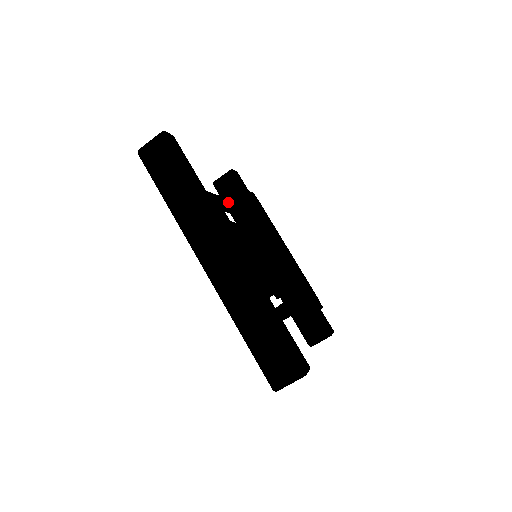
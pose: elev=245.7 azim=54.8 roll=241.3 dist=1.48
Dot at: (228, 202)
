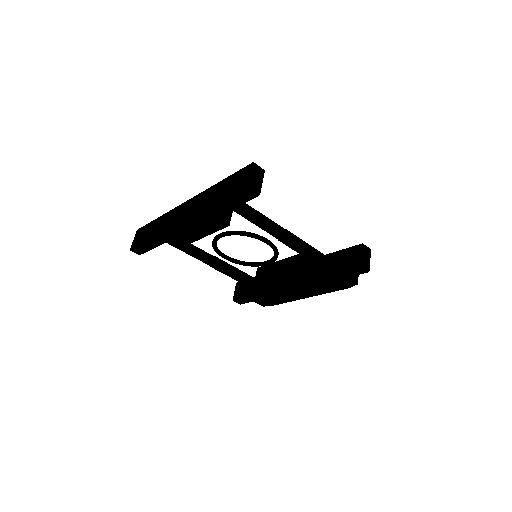
Dot at: (219, 259)
